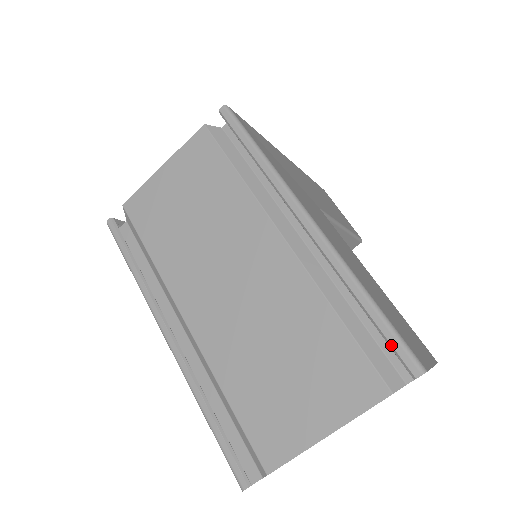
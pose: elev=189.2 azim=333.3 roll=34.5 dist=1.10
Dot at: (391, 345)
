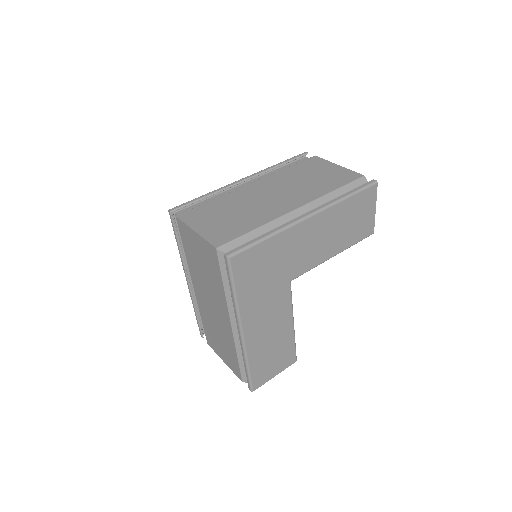
Dot at: (247, 379)
